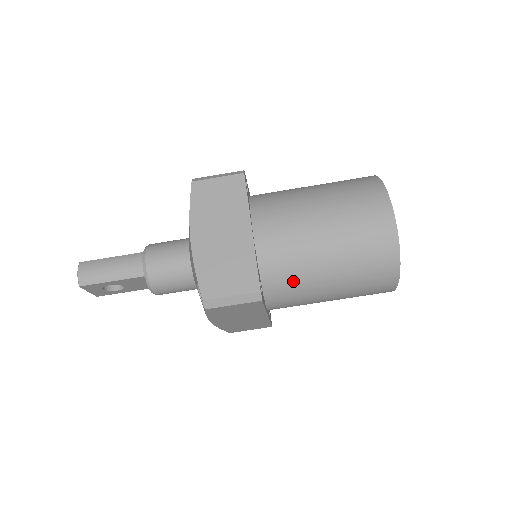
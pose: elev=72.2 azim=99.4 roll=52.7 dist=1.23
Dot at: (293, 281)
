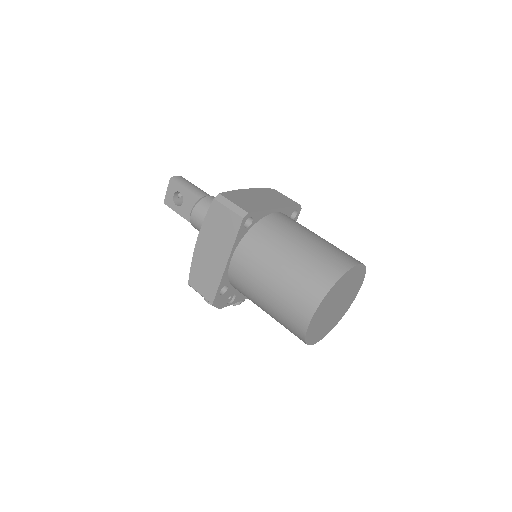
Dot at: (265, 244)
